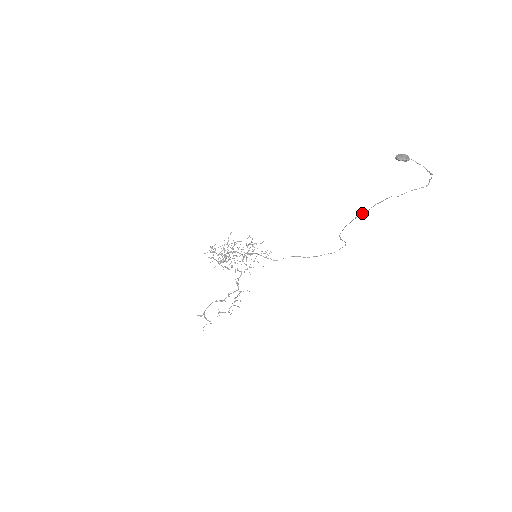
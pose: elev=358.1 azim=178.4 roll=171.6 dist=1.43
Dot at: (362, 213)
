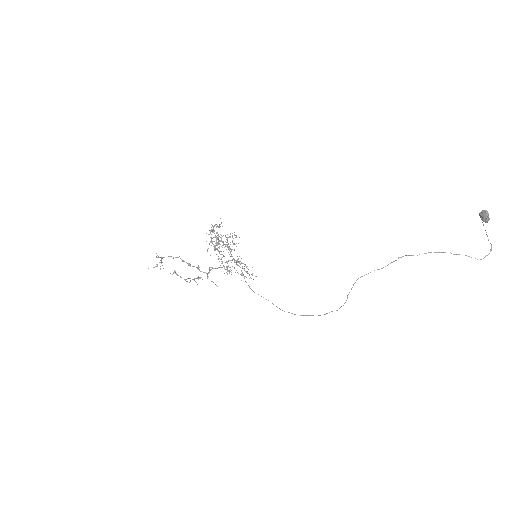
Dot at: (409, 255)
